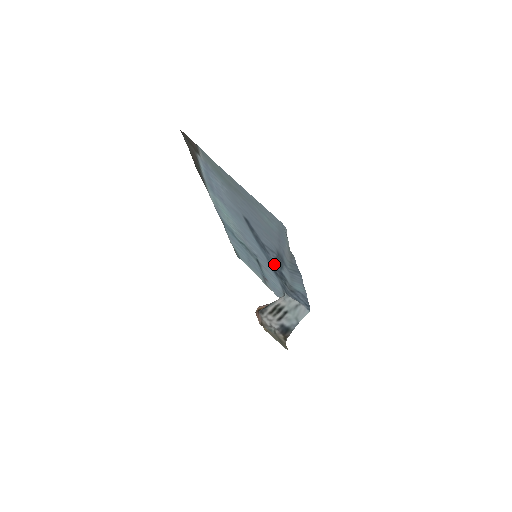
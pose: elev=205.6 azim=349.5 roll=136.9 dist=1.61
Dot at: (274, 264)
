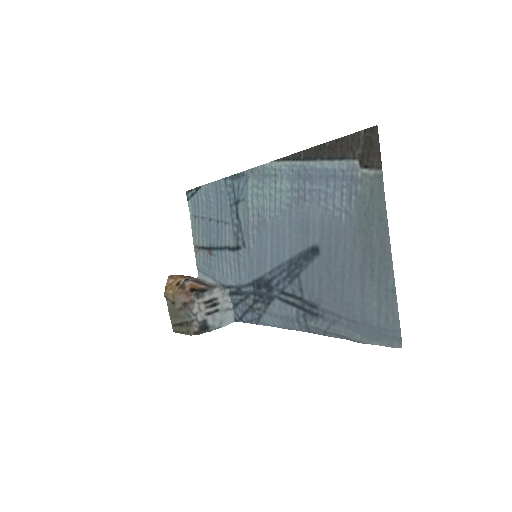
Dot at: (277, 288)
